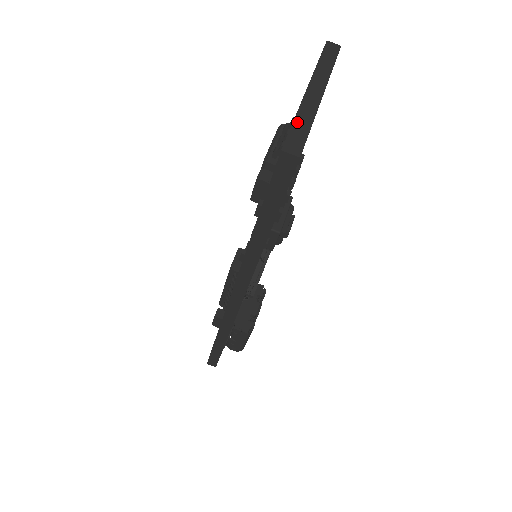
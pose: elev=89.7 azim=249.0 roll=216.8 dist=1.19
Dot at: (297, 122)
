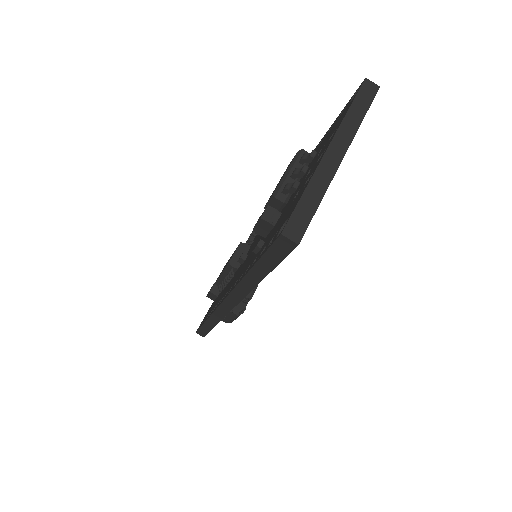
Dot at: (306, 196)
